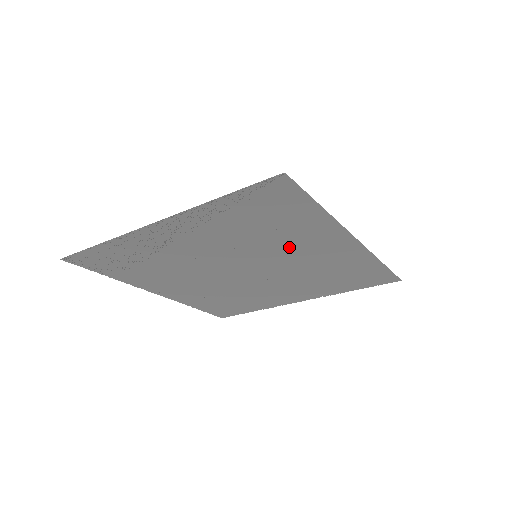
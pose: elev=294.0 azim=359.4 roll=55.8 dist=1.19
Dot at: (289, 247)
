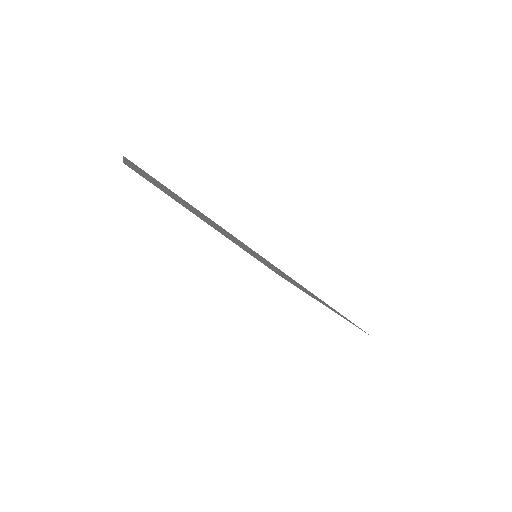
Dot at: occluded
